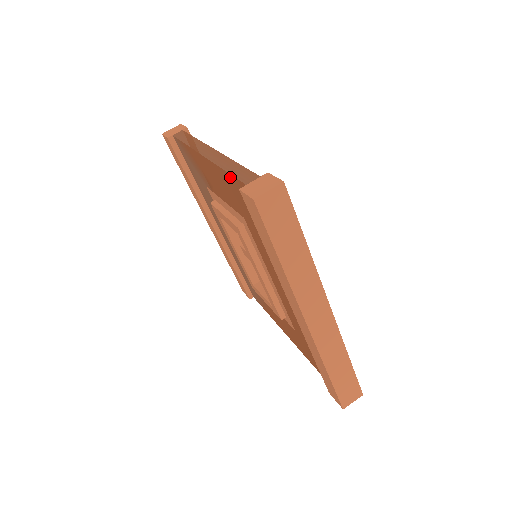
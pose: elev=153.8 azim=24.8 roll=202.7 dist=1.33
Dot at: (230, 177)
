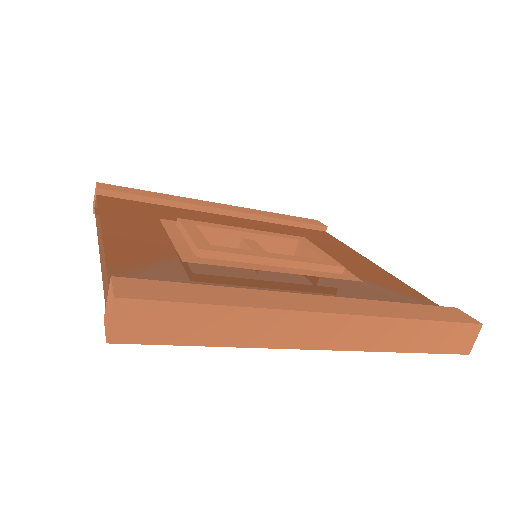
Dot at: occluded
